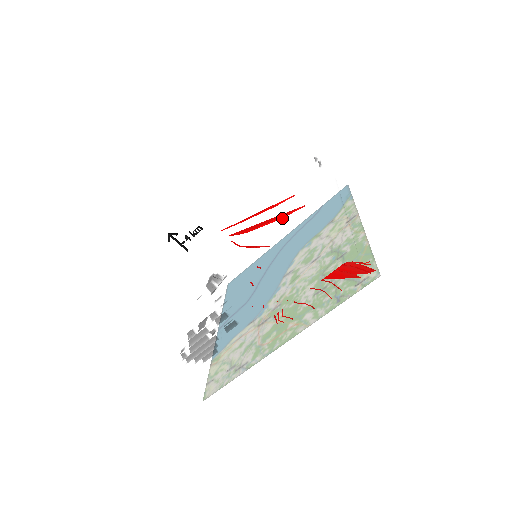
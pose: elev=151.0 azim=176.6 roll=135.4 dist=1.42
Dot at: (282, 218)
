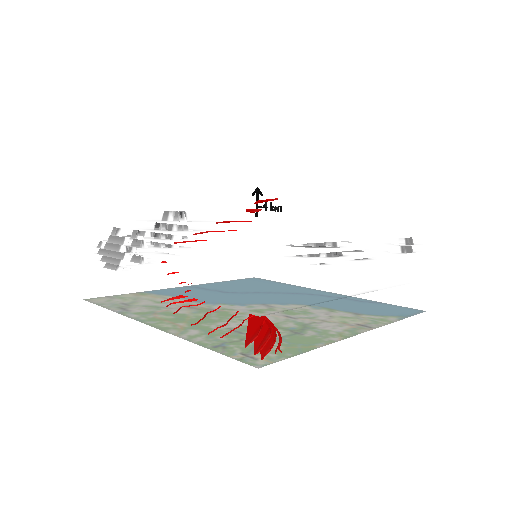
Dot at: occluded
